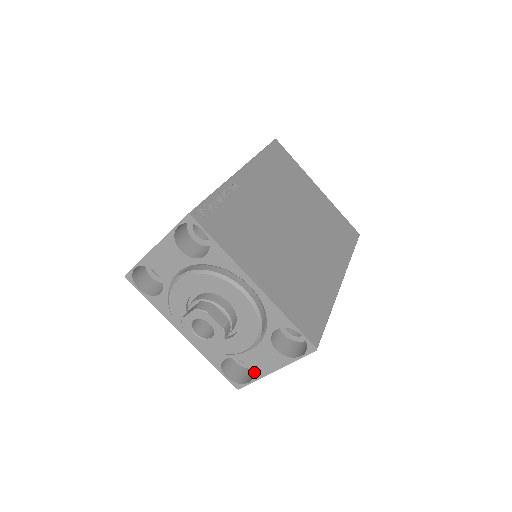
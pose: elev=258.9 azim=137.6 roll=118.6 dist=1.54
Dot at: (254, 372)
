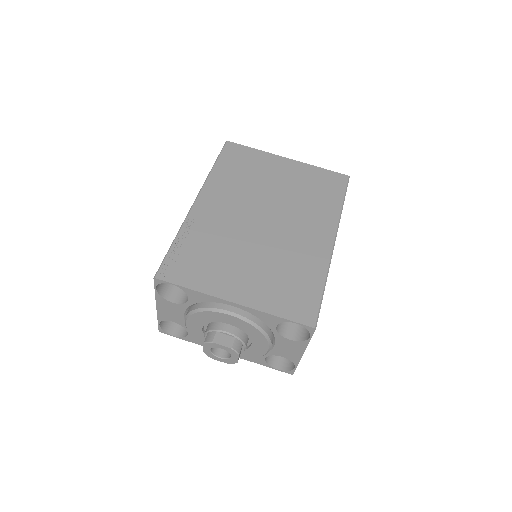
Dot at: (291, 360)
